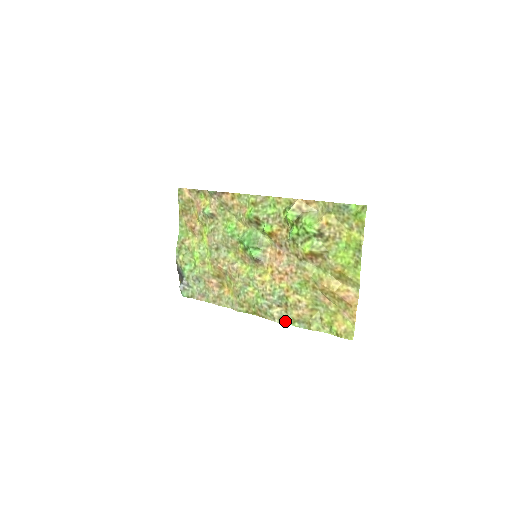
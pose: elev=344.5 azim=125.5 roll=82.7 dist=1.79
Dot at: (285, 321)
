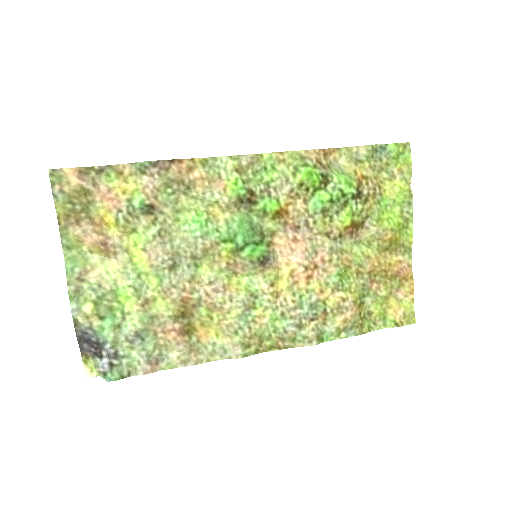
Dot at: (325, 338)
